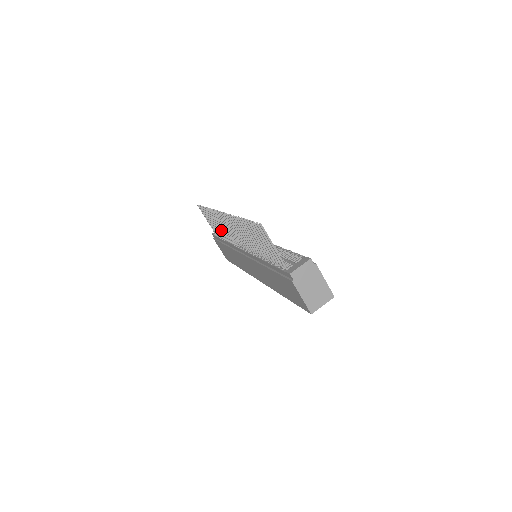
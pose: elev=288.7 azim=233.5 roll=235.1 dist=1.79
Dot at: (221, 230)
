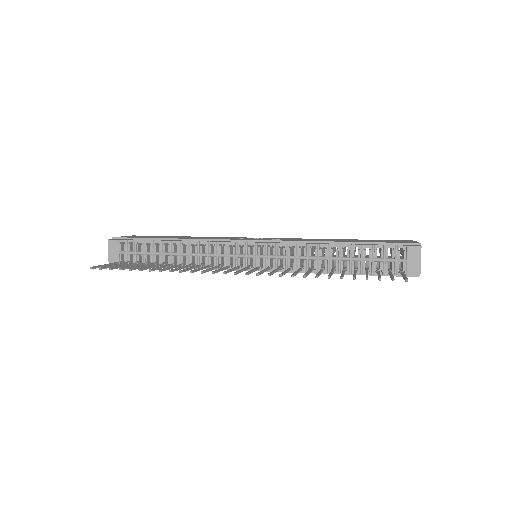
Dot at: (169, 266)
